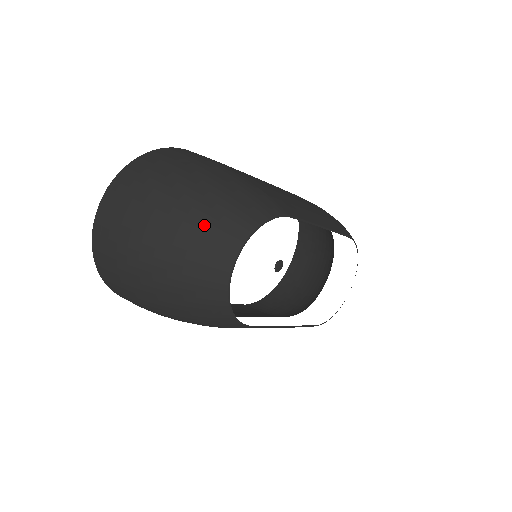
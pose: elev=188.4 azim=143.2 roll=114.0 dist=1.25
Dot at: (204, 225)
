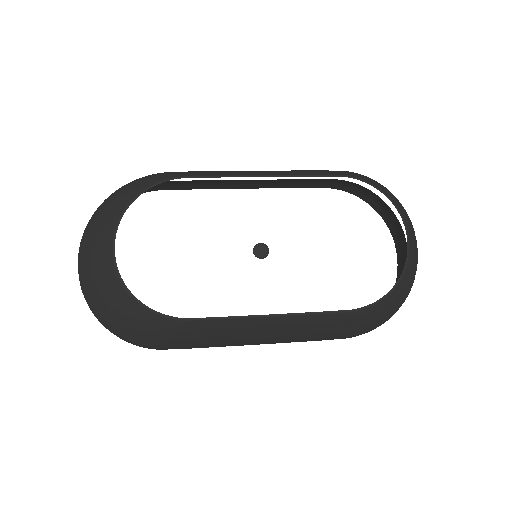
Dot at: (97, 225)
